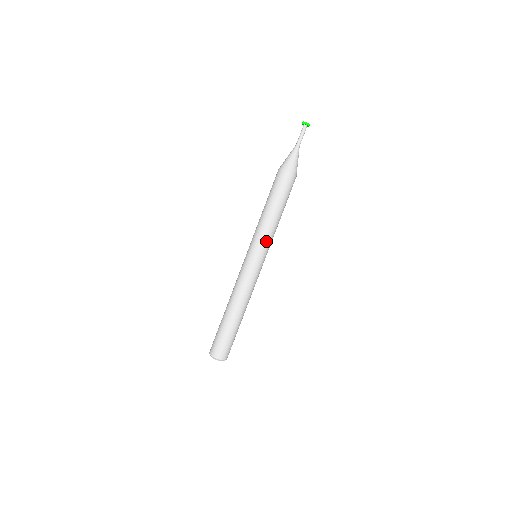
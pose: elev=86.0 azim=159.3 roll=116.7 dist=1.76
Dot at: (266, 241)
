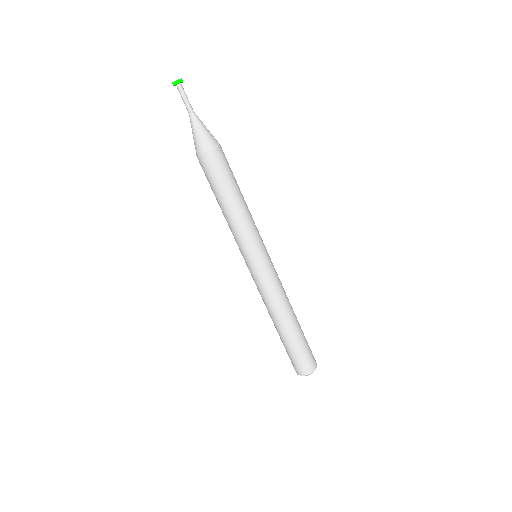
Dot at: (246, 239)
